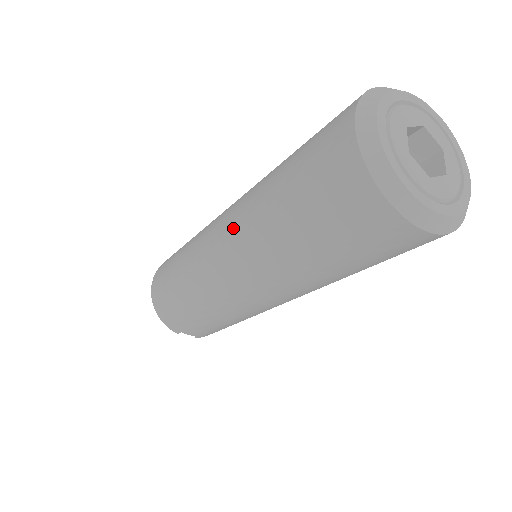
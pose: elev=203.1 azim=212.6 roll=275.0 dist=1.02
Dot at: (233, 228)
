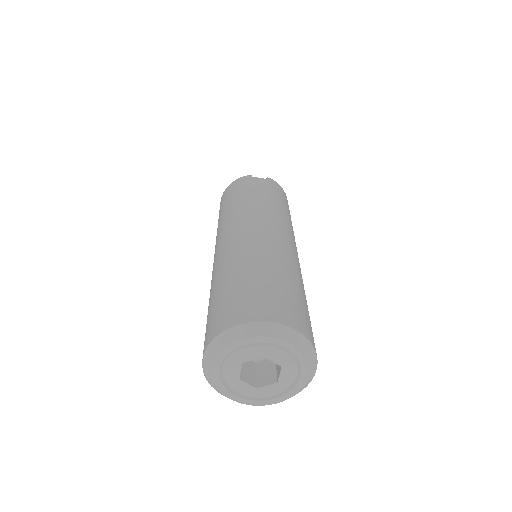
Dot at: occluded
